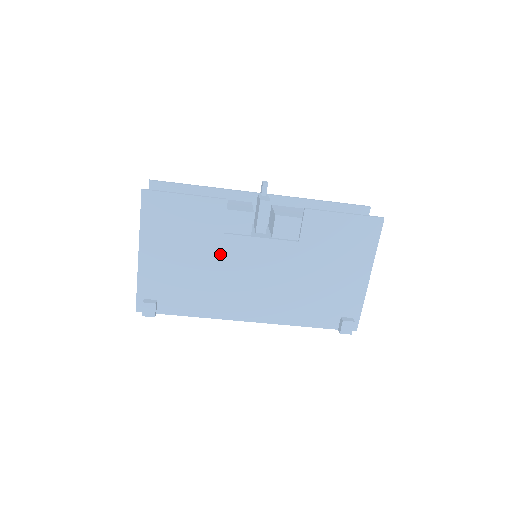
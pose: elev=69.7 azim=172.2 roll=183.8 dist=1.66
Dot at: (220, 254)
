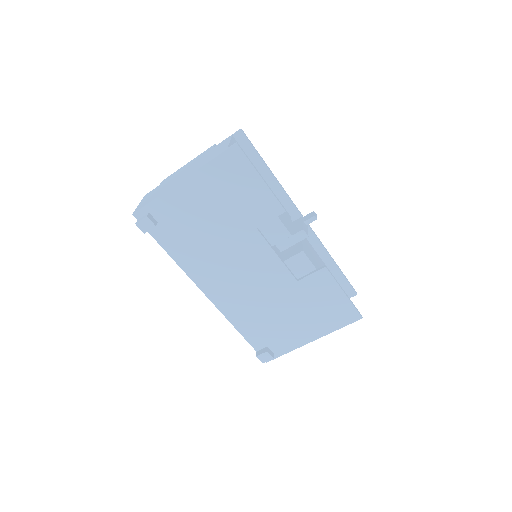
Dot at: (238, 238)
